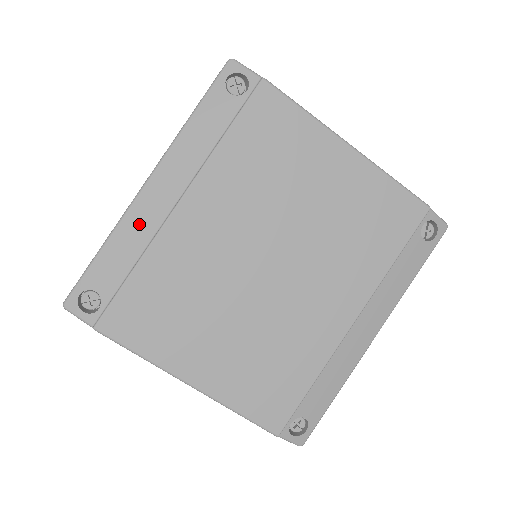
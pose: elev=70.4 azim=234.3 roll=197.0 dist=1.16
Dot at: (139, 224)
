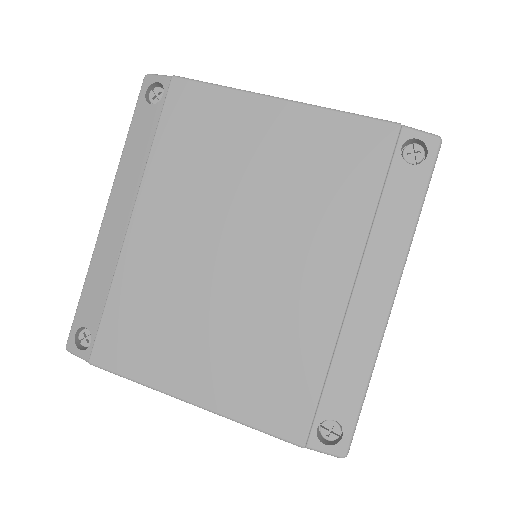
Dot at: (106, 253)
